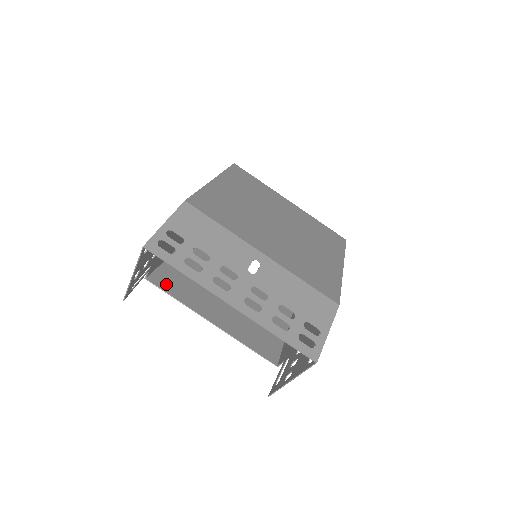
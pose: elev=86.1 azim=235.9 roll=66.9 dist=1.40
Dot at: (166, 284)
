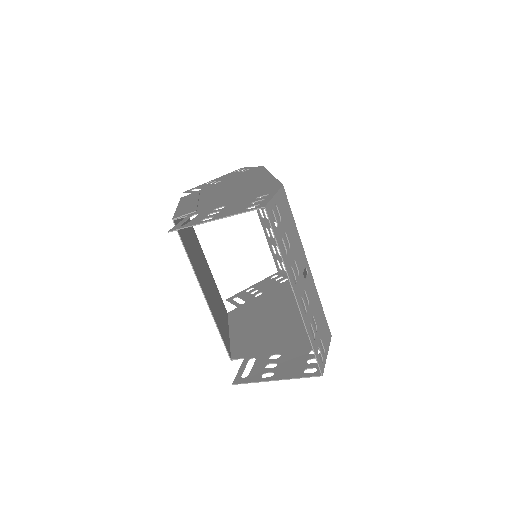
Dot at: (182, 235)
